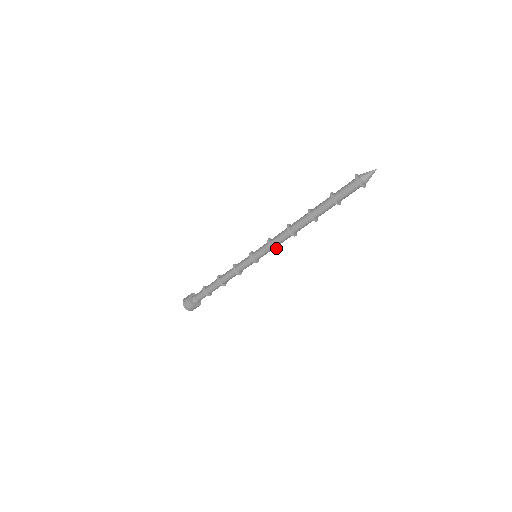
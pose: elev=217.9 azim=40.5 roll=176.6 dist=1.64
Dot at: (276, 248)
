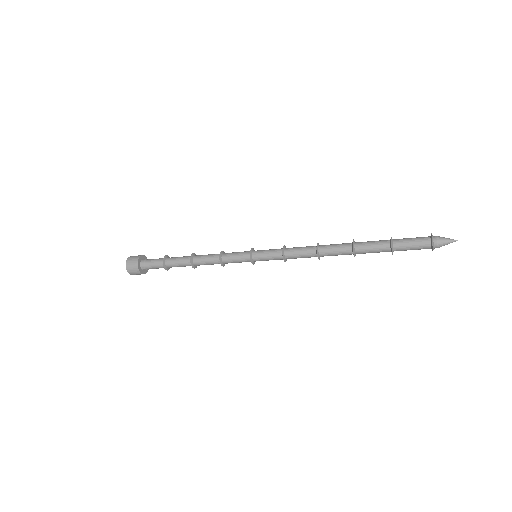
Dot at: occluded
